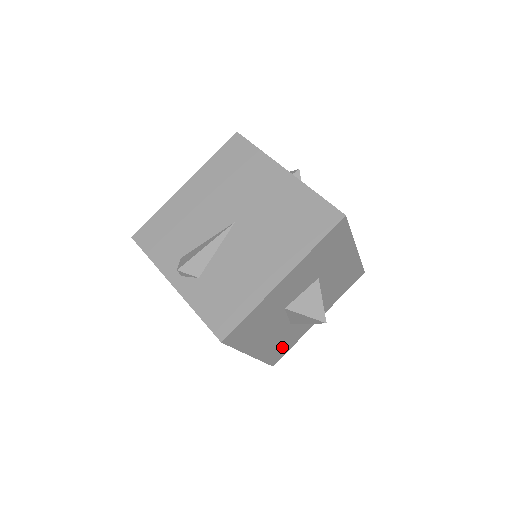
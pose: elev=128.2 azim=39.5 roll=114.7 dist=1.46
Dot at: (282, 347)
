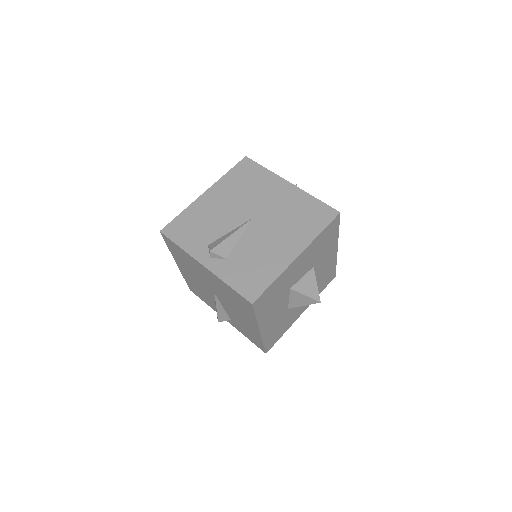
Dot at: (276, 333)
